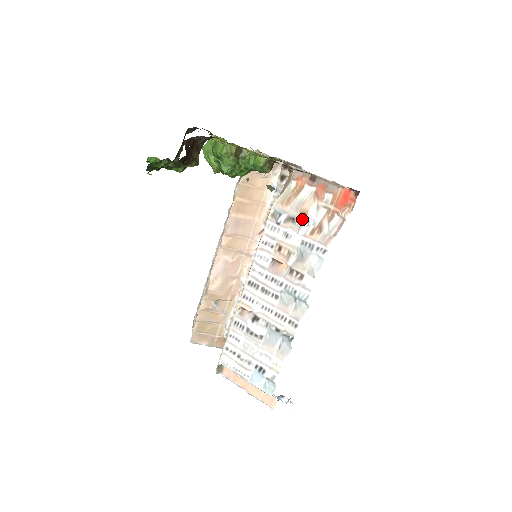
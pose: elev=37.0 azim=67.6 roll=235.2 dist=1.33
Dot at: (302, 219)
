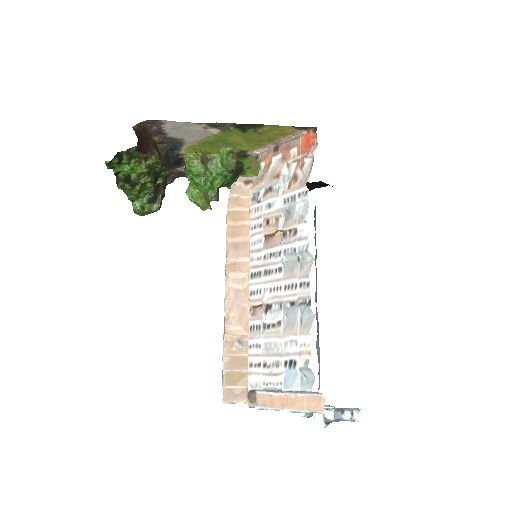
Dot at: (277, 182)
